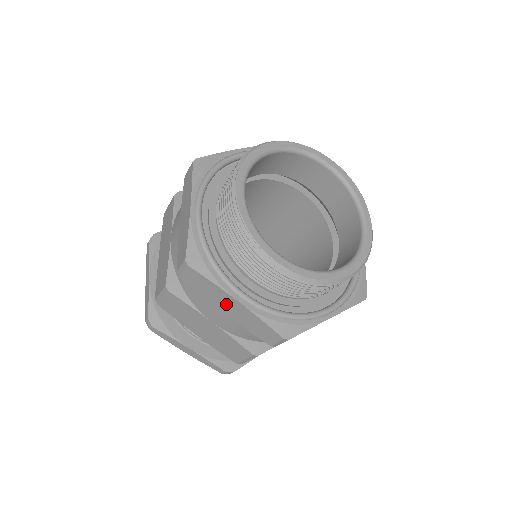
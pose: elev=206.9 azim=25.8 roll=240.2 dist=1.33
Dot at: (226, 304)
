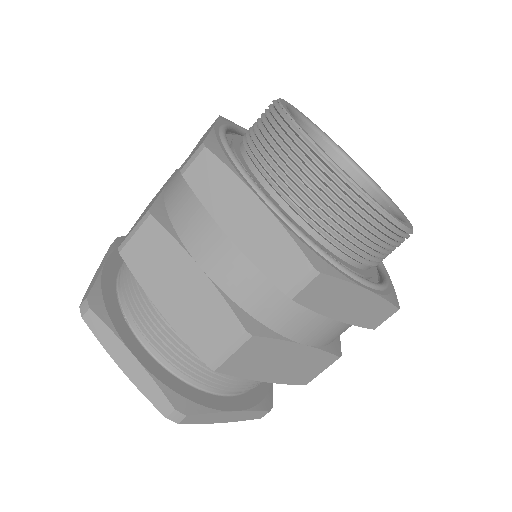
Dot at: (346, 304)
